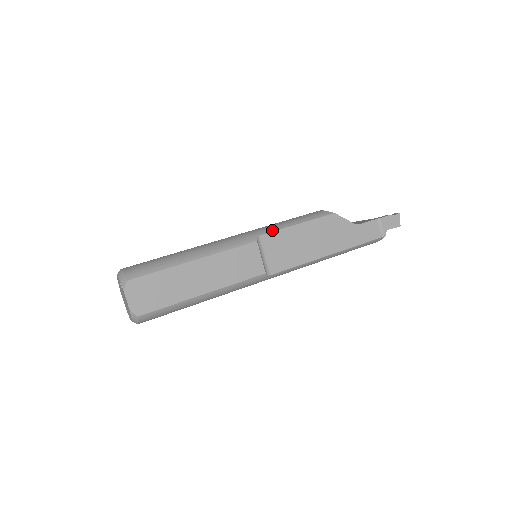
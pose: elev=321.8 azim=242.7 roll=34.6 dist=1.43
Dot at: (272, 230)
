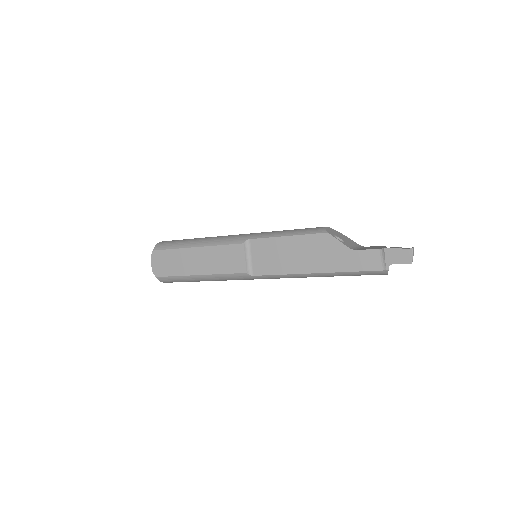
Dot at: (263, 236)
